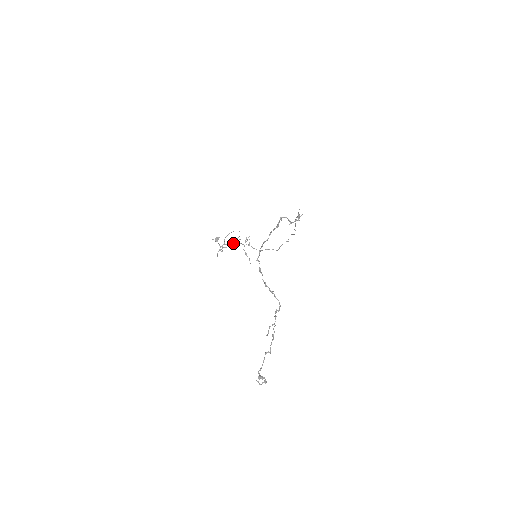
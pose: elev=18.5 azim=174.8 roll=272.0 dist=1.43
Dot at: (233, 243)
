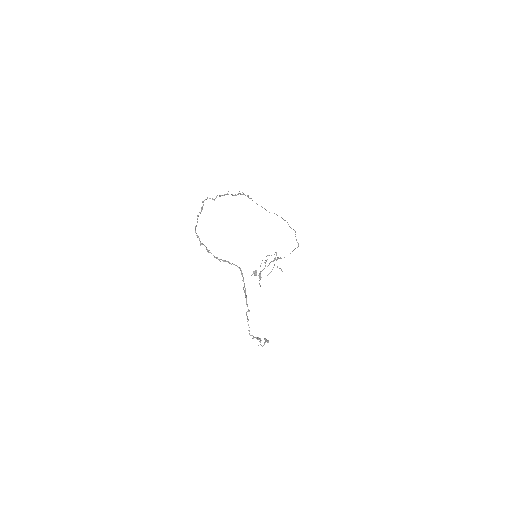
Dot at: (265, 266)
